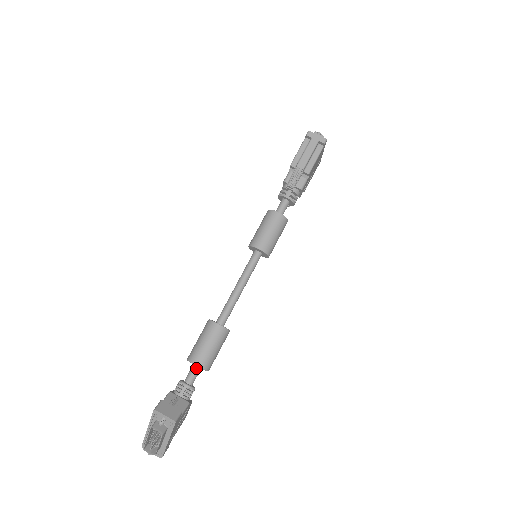
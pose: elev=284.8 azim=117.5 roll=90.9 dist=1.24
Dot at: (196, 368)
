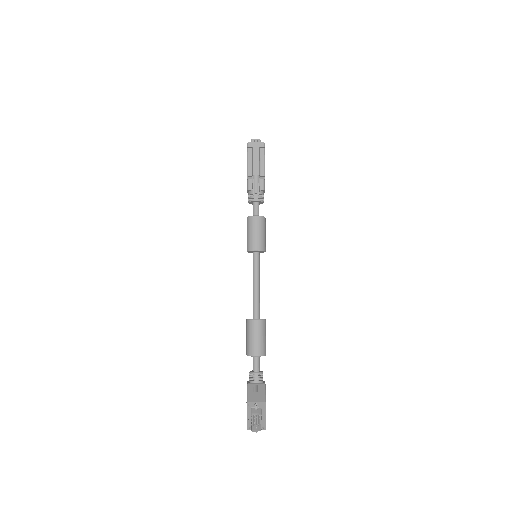
Dot at: (256, 358)
